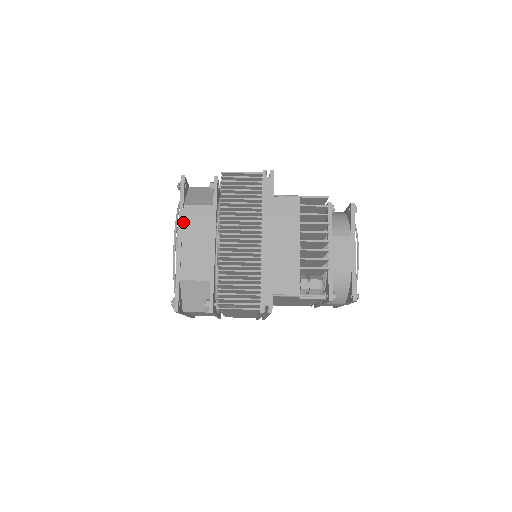
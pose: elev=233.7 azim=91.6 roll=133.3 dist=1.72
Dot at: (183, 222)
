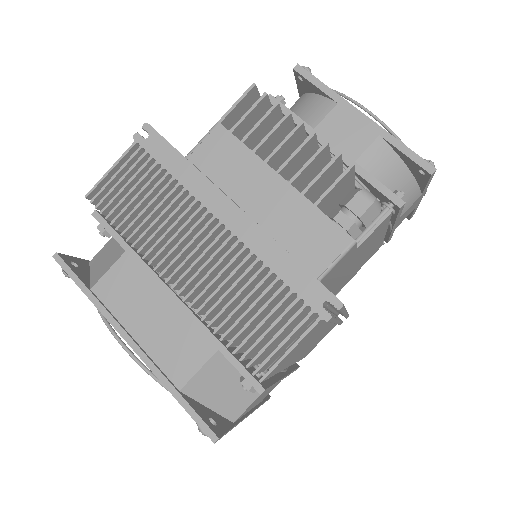
Dot at: (110, 311)
